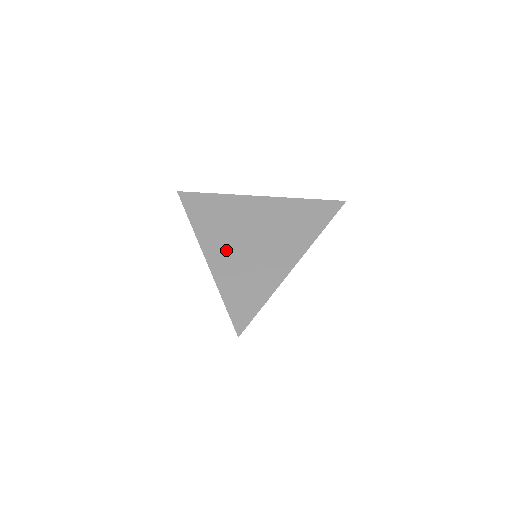
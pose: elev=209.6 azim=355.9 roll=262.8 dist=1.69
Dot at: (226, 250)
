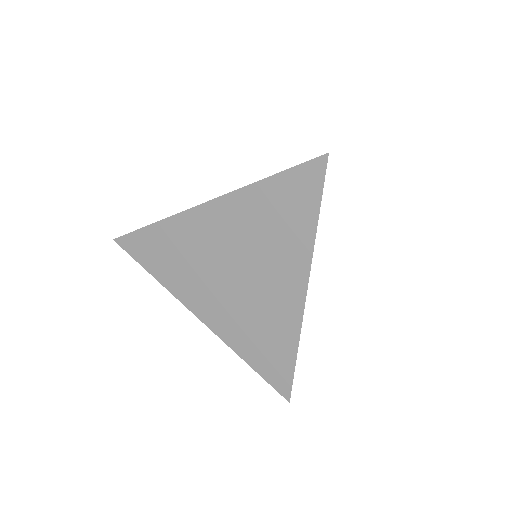
Dot at: (215, 302)
